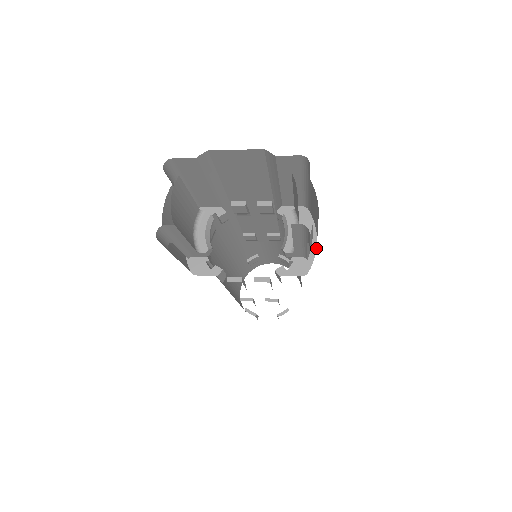
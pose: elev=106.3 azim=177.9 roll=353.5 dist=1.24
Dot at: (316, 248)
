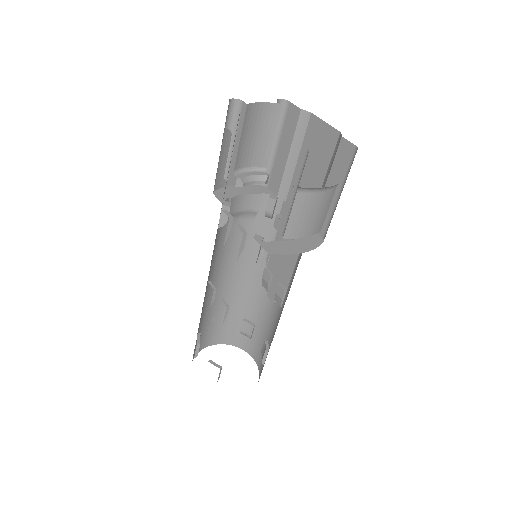
Dot at: (297, 253)
